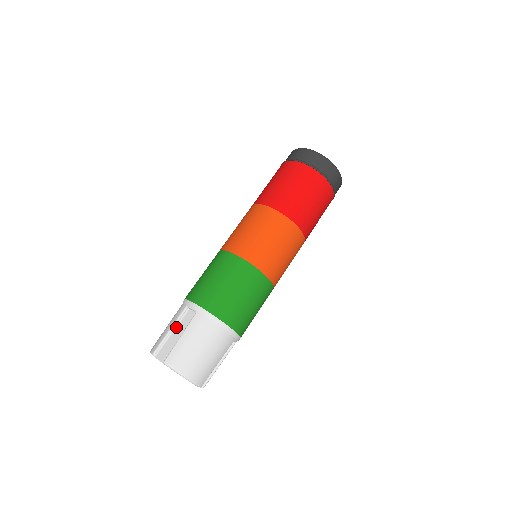
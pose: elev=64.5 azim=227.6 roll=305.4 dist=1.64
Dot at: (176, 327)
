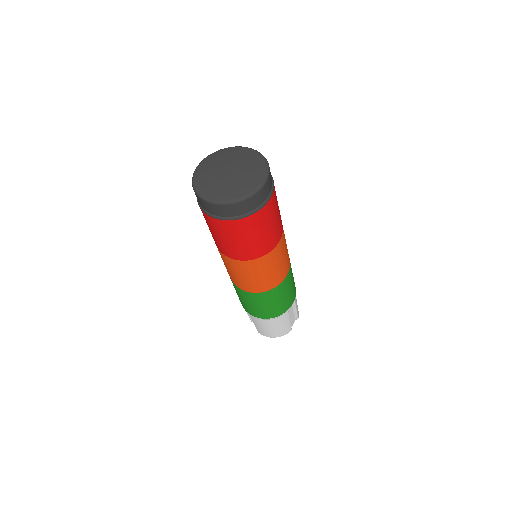
Dot at: occluded
